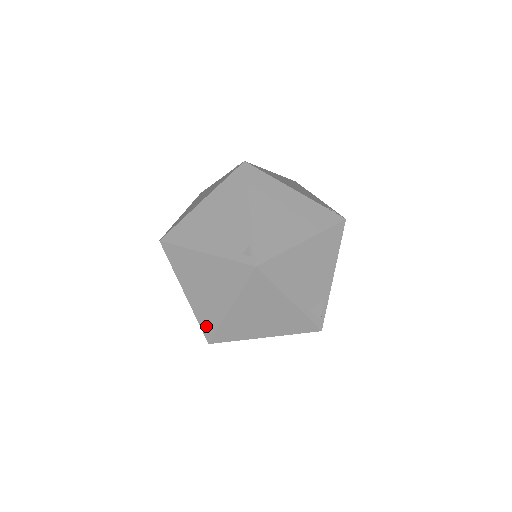
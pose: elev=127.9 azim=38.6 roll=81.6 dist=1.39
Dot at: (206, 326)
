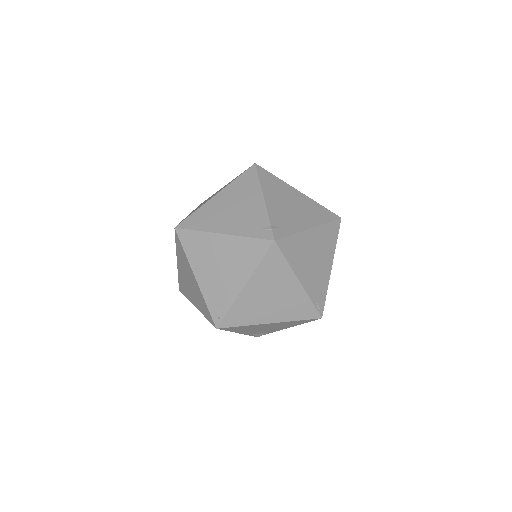
Dot at: (181, 286)
